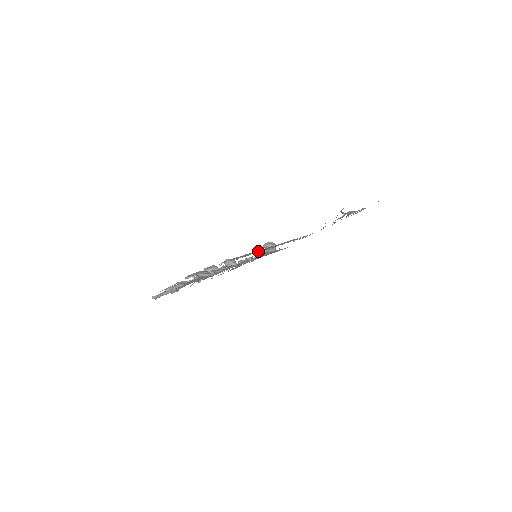
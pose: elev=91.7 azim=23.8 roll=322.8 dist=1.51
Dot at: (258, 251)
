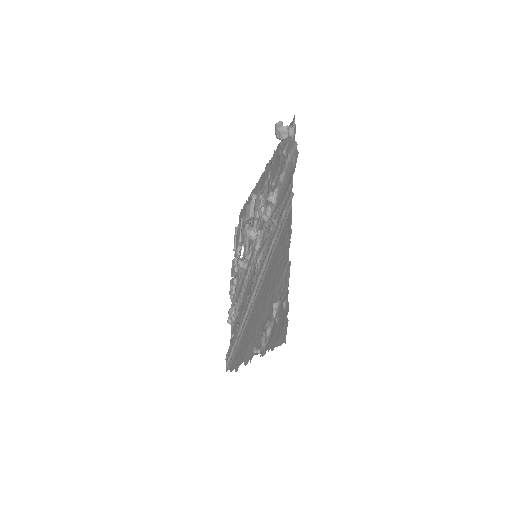
Dot at: (238, 335)
